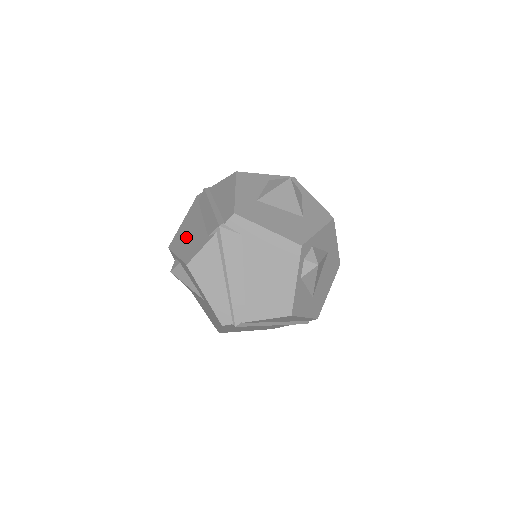
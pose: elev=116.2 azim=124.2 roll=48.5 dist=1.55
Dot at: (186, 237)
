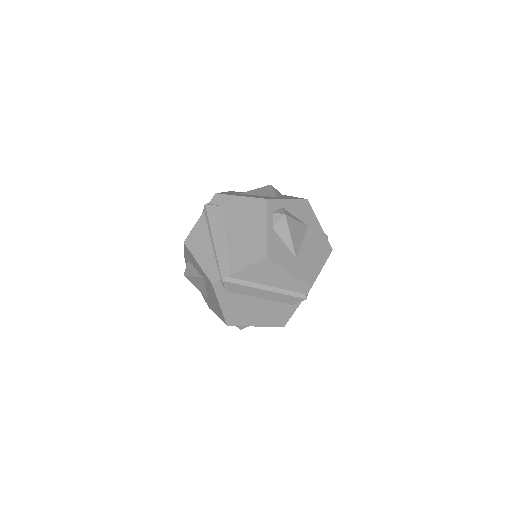
Dot at: occluded
